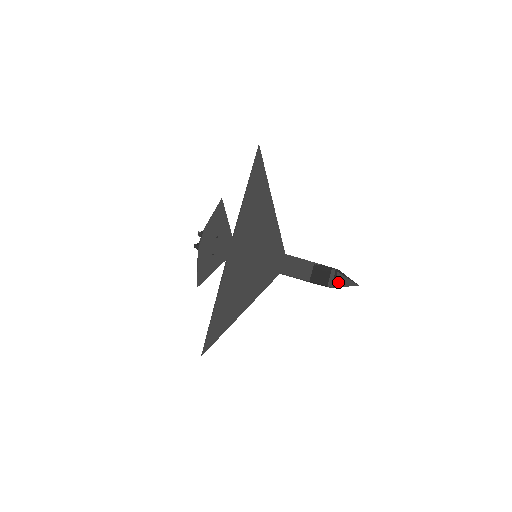
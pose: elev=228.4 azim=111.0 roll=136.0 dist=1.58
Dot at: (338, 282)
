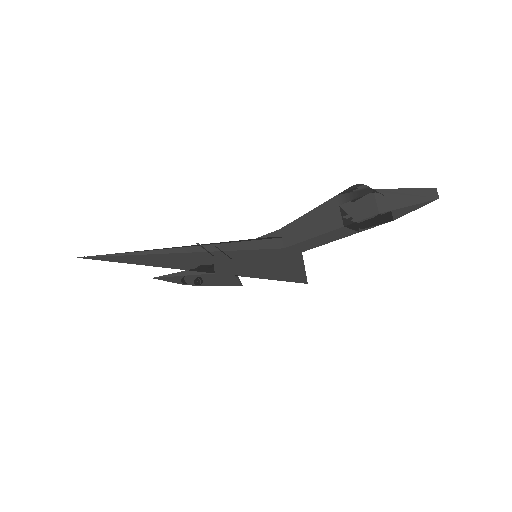
Dot at: (395, 216)
